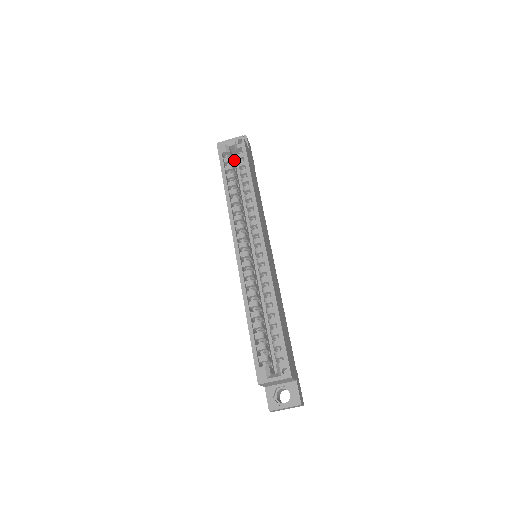
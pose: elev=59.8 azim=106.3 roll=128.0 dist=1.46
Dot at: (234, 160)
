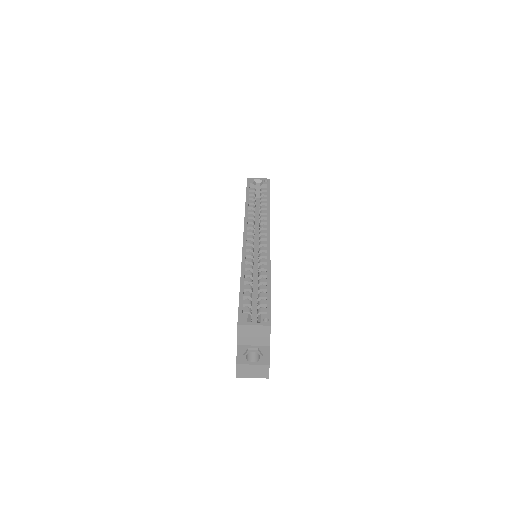
Dot at: occluded
